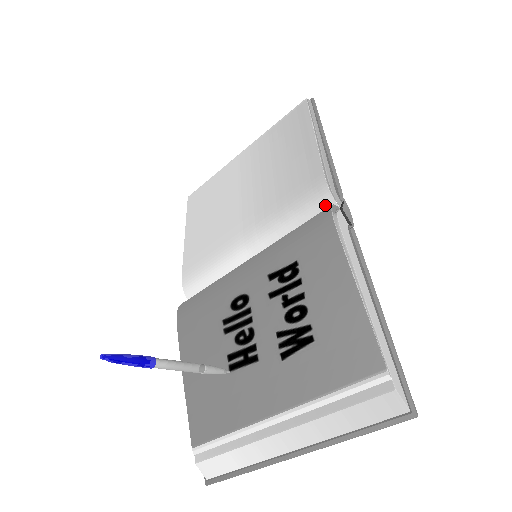
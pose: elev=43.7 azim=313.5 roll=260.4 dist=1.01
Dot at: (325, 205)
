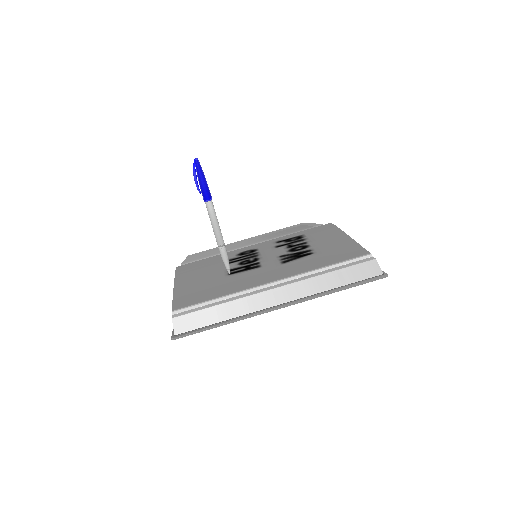
Dot at: occluded
